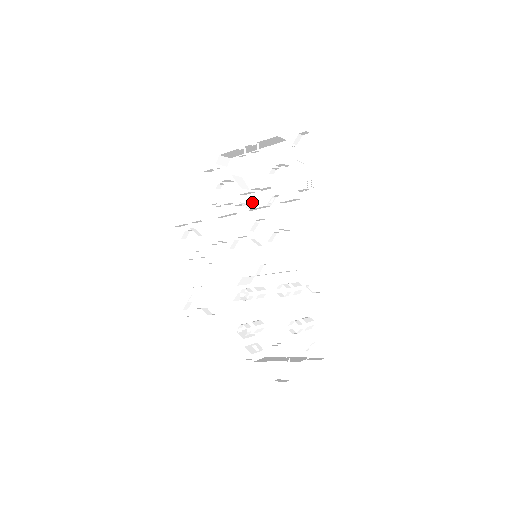
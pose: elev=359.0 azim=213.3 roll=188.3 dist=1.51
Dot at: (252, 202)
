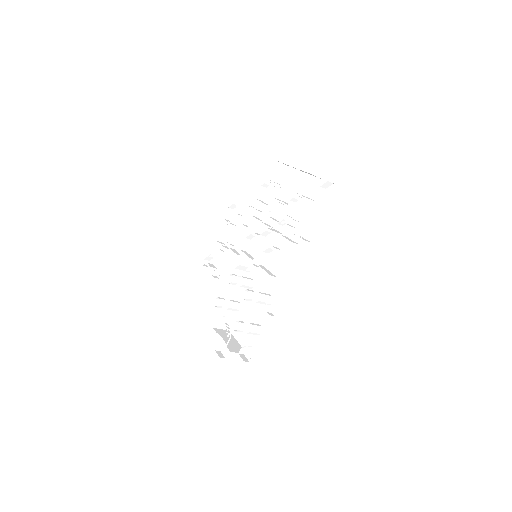
Dot at: (276, 213)
